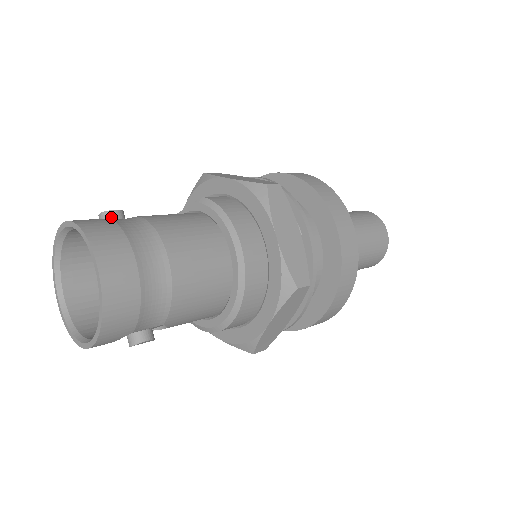
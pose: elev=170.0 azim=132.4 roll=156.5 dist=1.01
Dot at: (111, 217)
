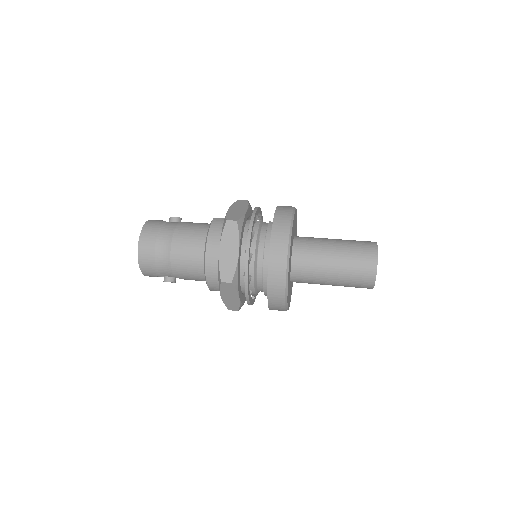
Dot at: (171, 220)
